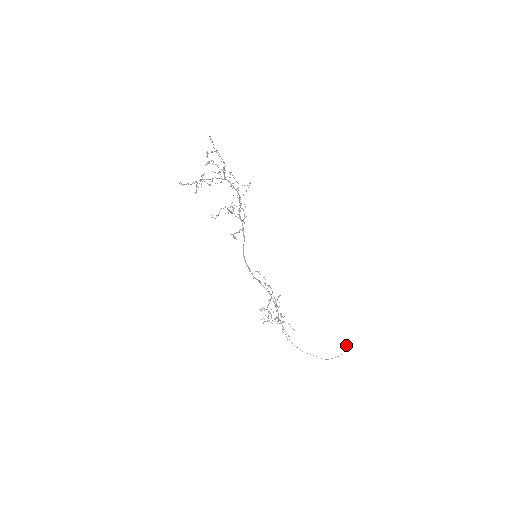
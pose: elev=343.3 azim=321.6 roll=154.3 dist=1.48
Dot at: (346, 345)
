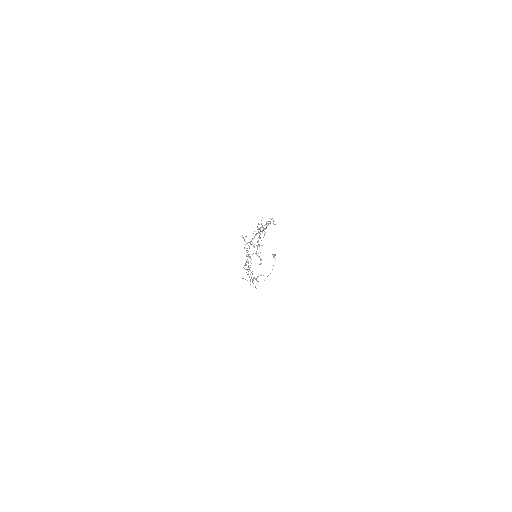
Dot at: (273, 255)
